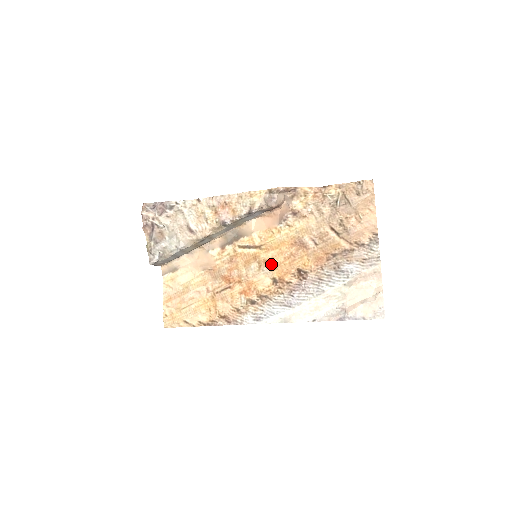
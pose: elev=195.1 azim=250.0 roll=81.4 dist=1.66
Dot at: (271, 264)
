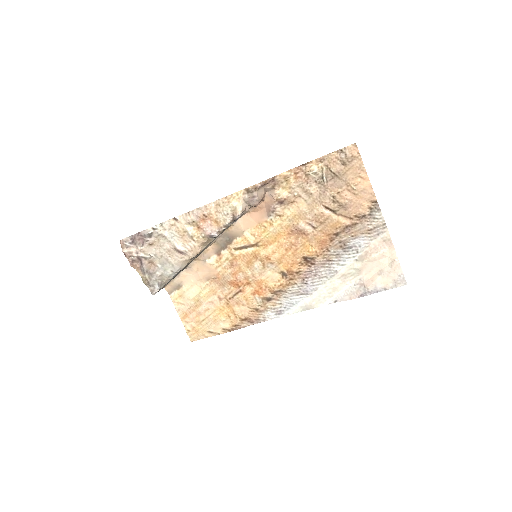
Dot at: (274, 259)
